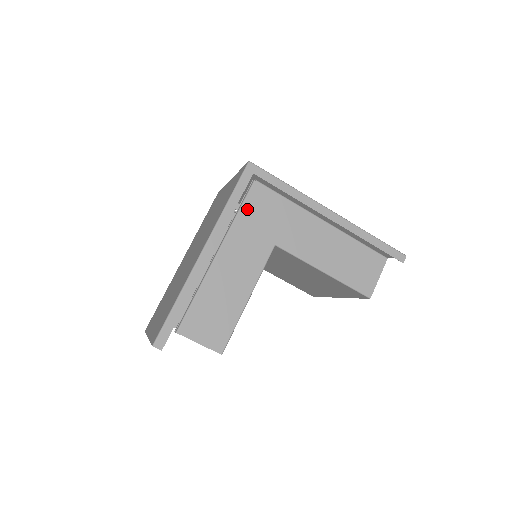
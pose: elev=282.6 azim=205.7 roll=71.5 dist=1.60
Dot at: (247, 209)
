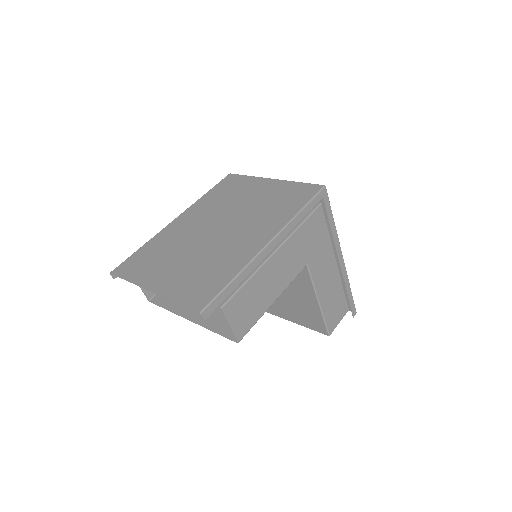
Dot at: (307, 224)
